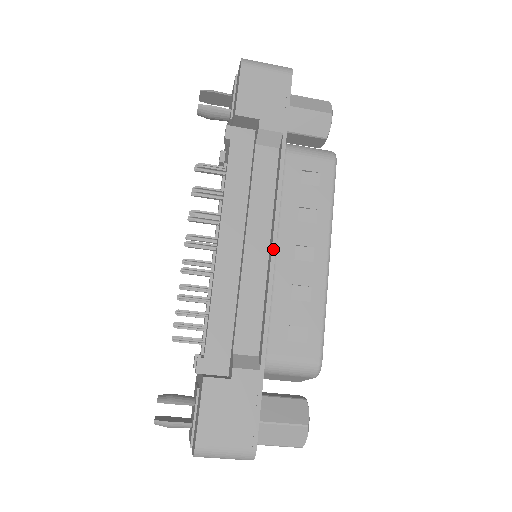
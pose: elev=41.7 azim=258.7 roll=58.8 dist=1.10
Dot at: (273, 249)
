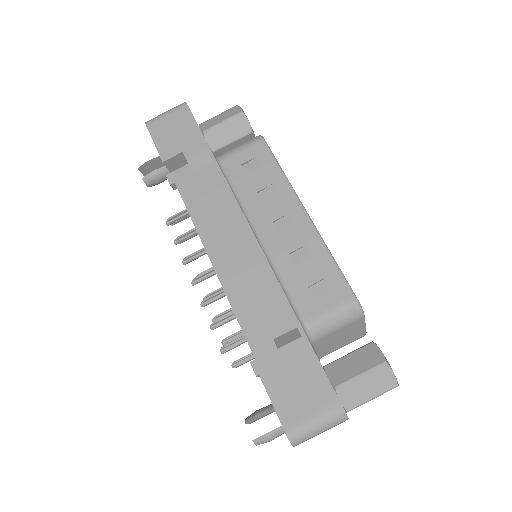
Dot at: (252, 235)
